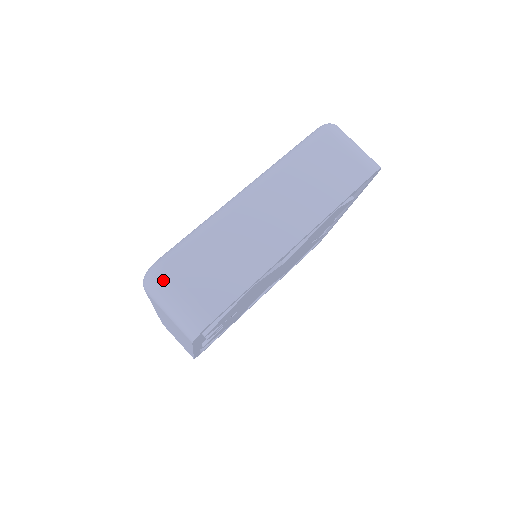
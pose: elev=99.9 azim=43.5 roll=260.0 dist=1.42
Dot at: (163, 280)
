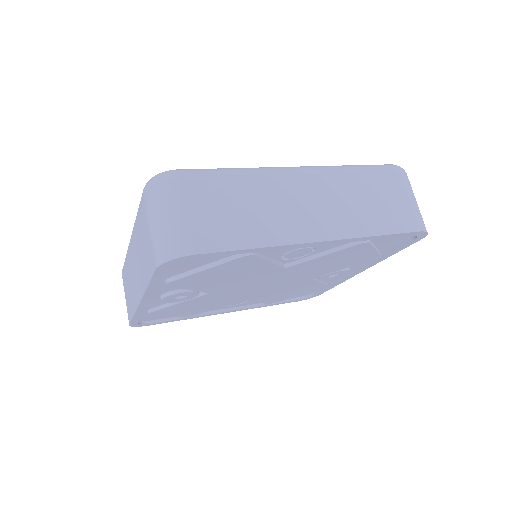
Dot at: (170, 187)
